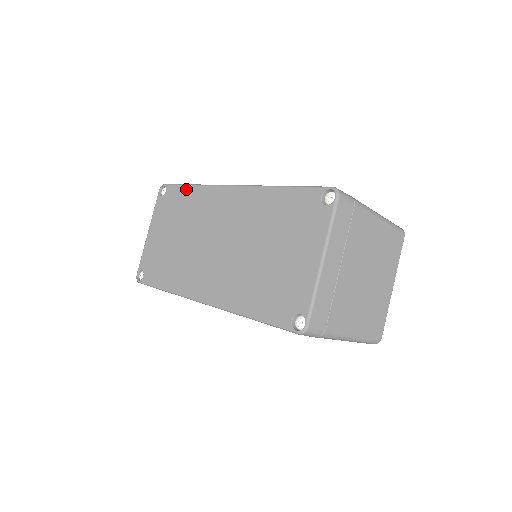
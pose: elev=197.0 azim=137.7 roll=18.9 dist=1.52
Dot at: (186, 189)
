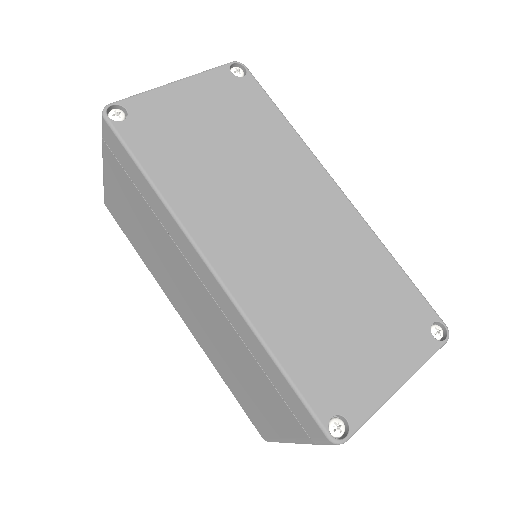
Dot at: (277, 115)
